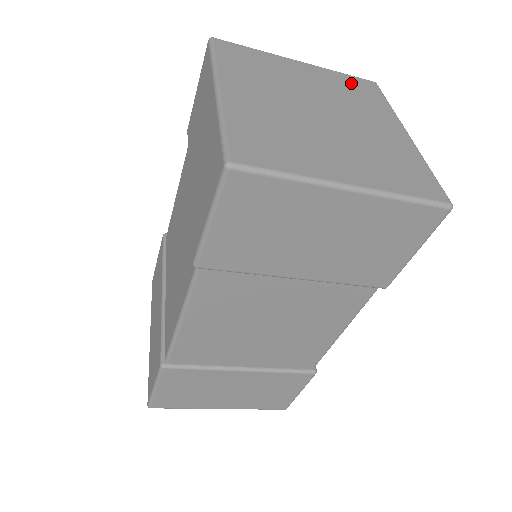
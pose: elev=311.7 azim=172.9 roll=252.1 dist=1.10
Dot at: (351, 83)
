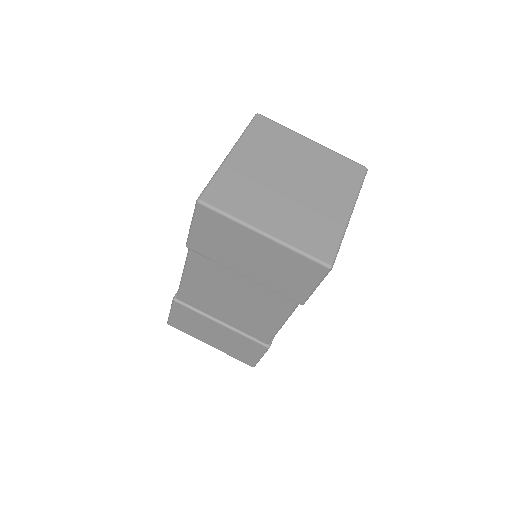
Dot at: (341, 165)
